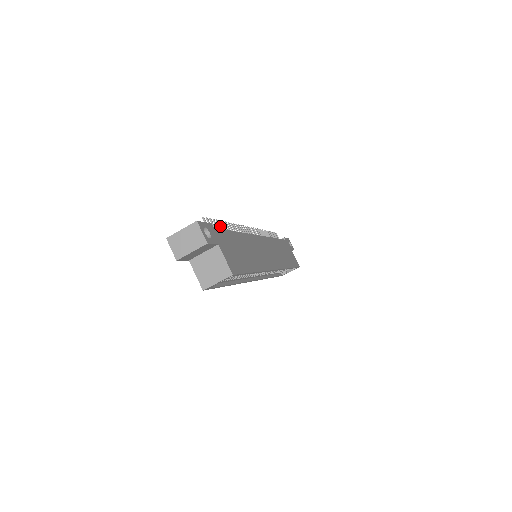
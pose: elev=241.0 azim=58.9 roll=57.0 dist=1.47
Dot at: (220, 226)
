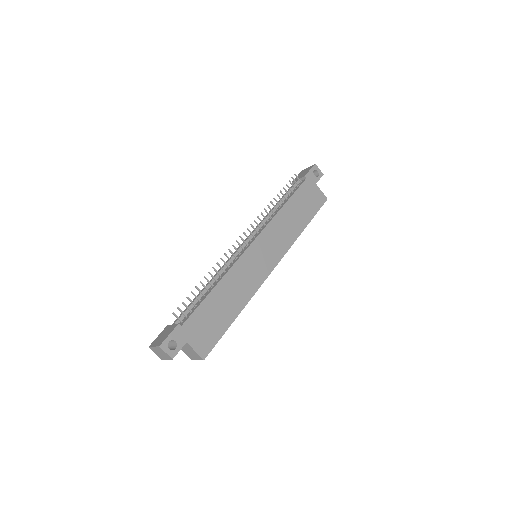
Dot at: (196, 296)
